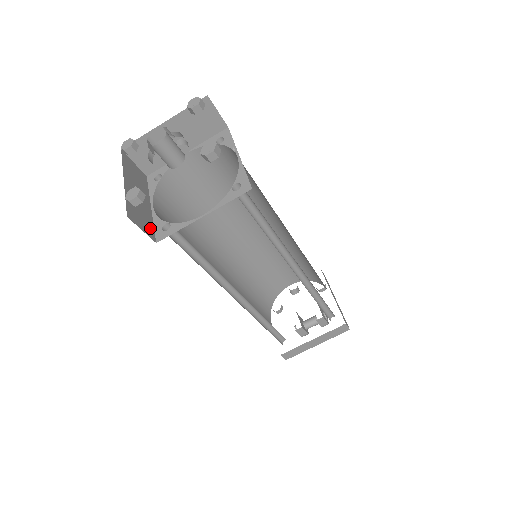
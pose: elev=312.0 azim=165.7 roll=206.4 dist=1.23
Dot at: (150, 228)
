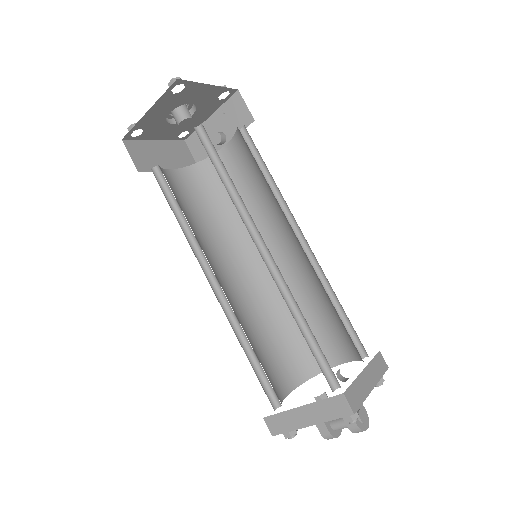
Dot at: (146, 167)
